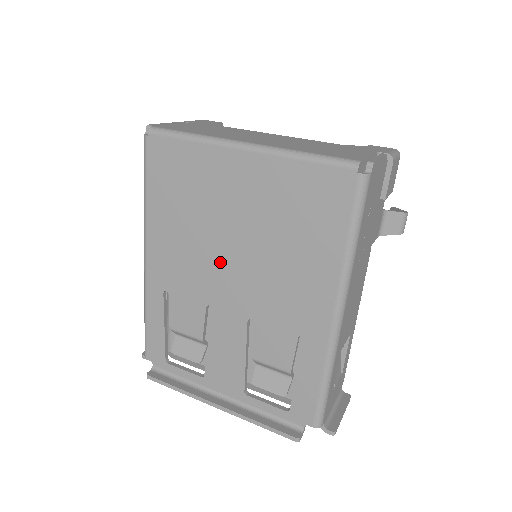
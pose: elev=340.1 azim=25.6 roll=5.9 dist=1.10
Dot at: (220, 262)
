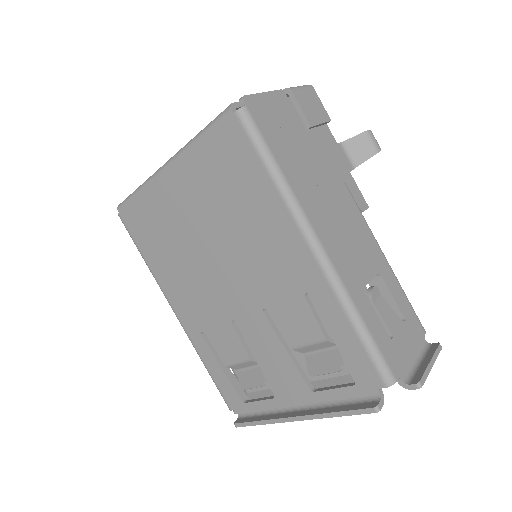
Dot at: (213, 274)
